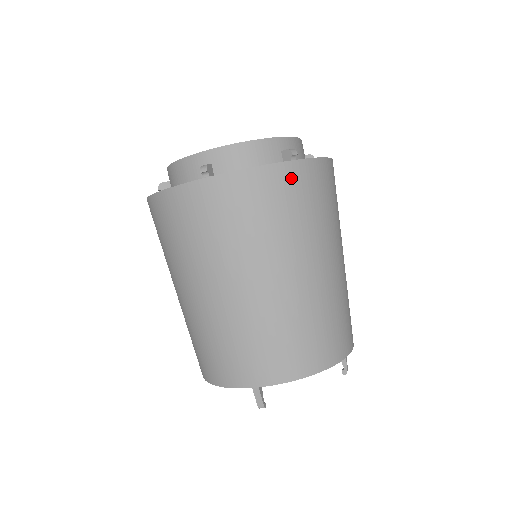
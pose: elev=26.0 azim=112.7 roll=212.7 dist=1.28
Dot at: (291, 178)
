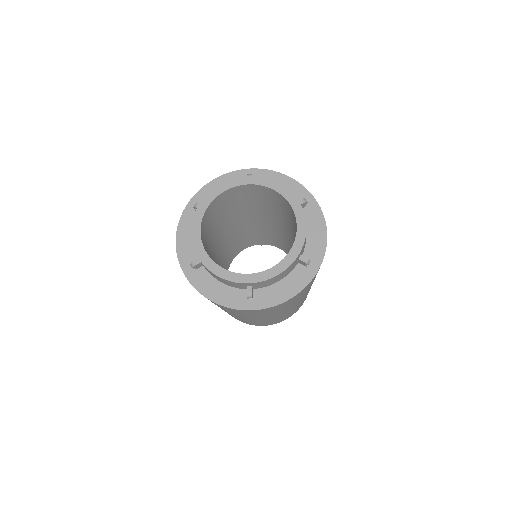
Dot at: occluded
